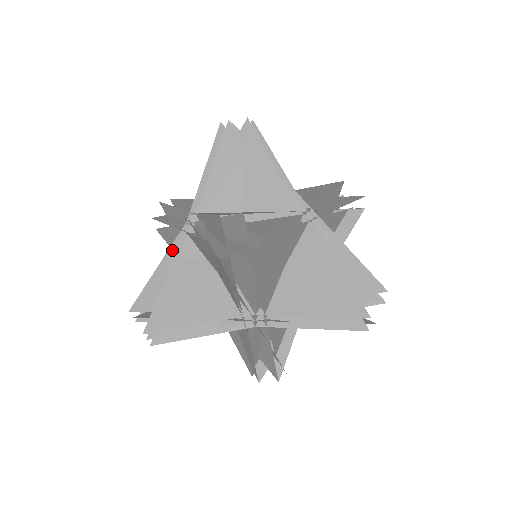
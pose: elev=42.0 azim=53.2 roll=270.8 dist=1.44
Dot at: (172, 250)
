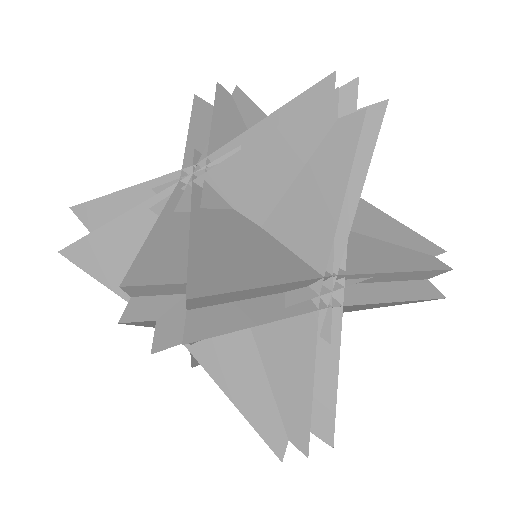
Dot at: (171, 206)
